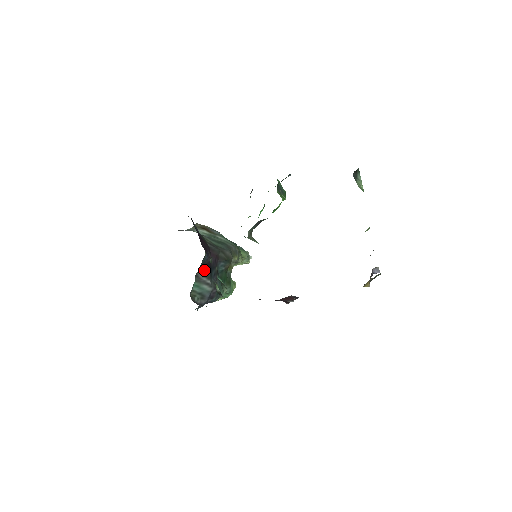
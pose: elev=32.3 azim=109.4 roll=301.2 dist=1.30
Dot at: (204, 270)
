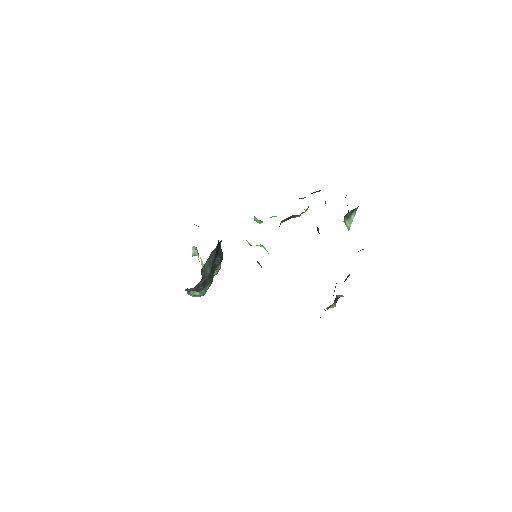
Dot at: (215, 252)
